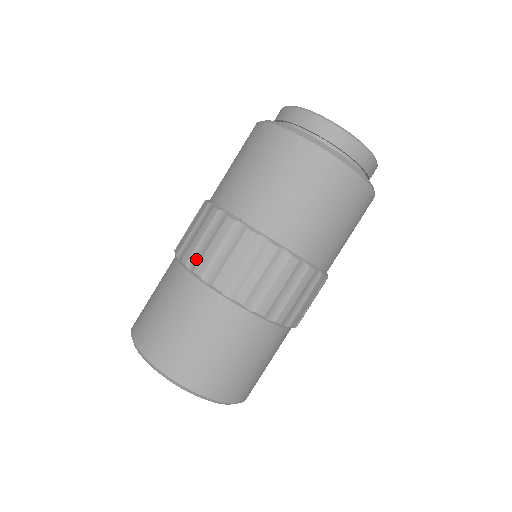
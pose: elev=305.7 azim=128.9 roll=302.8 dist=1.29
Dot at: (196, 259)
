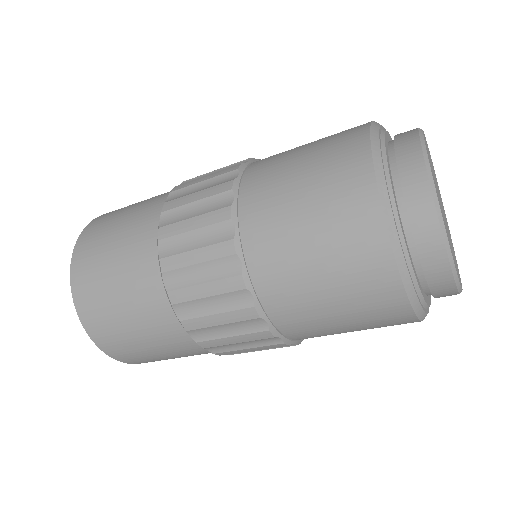
Dot at: (172, 218)
